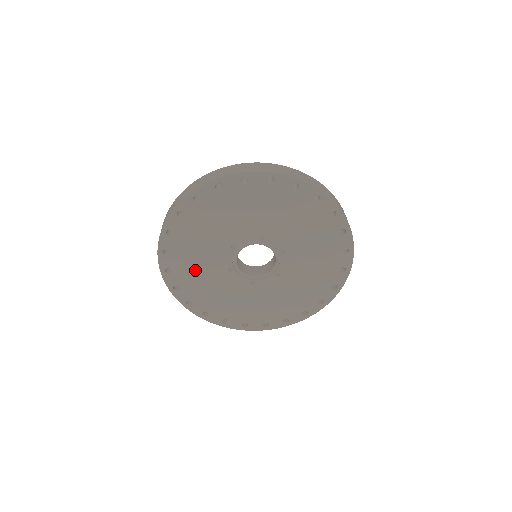
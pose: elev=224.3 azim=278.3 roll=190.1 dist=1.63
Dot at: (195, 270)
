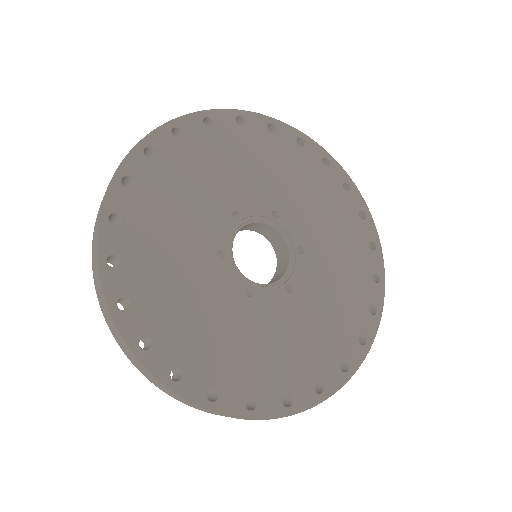
Dot at: (163, 234)
